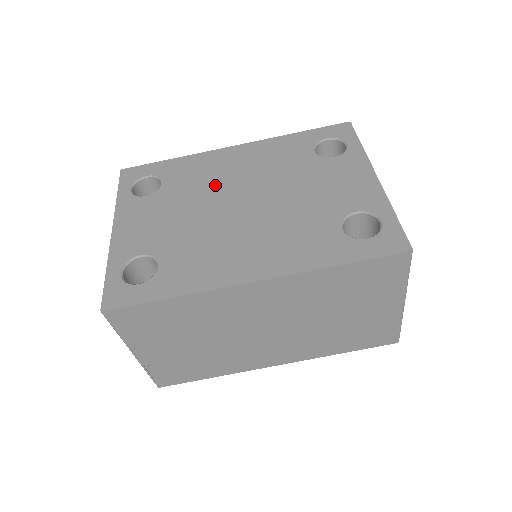
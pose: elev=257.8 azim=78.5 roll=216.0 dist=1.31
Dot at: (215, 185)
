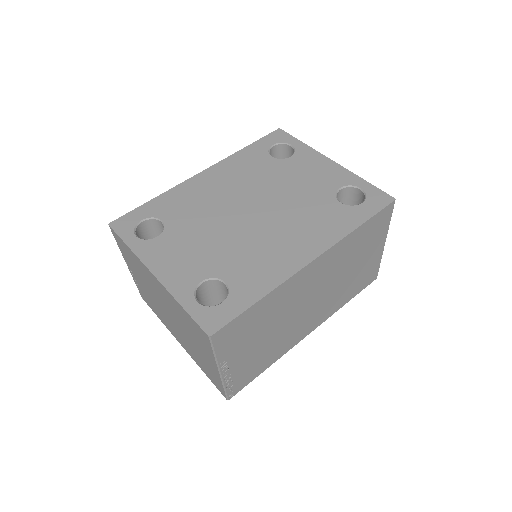
Dot at: (215, 206)
